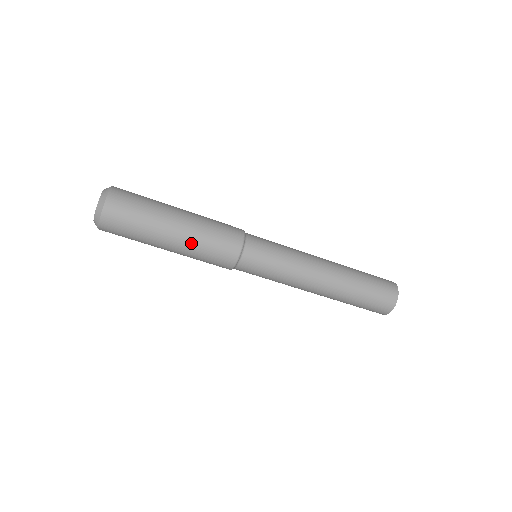
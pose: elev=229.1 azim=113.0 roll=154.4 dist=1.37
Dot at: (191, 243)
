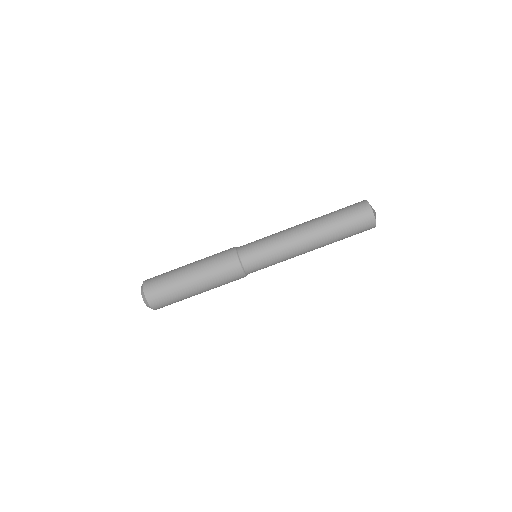
Dot at: (202, 266)
